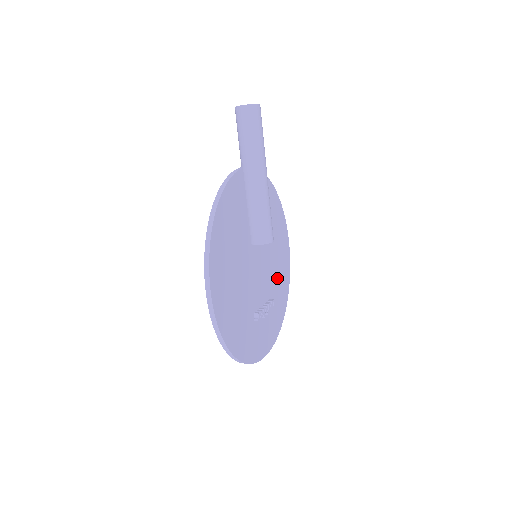
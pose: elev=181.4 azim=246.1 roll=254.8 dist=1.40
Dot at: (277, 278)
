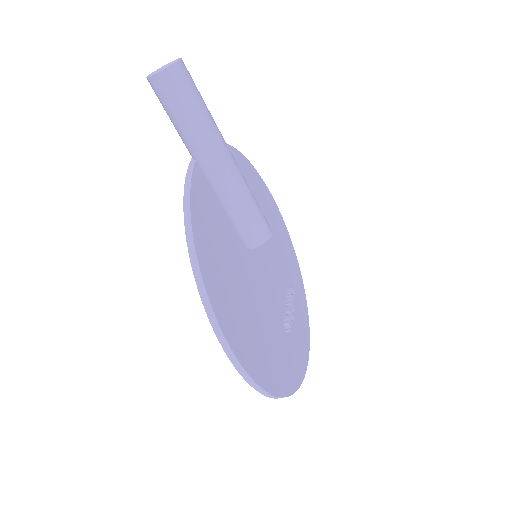
Dot at: (282, 255)
